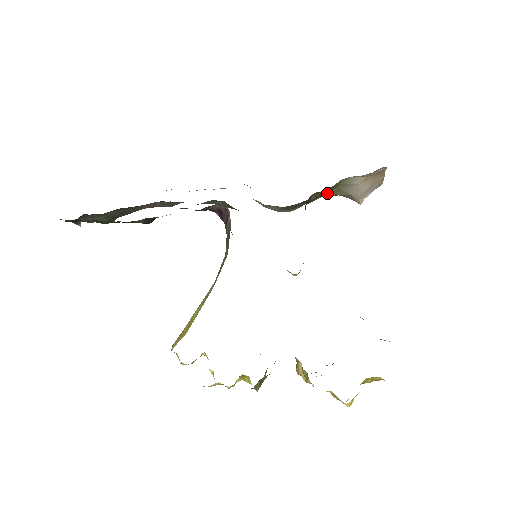
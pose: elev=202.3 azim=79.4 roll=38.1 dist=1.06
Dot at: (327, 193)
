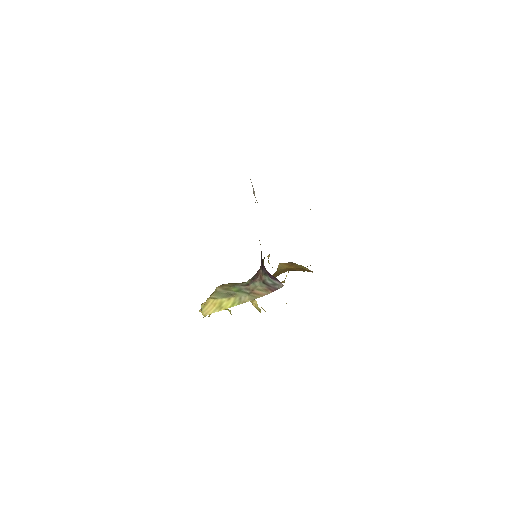
Dot at: occluded
